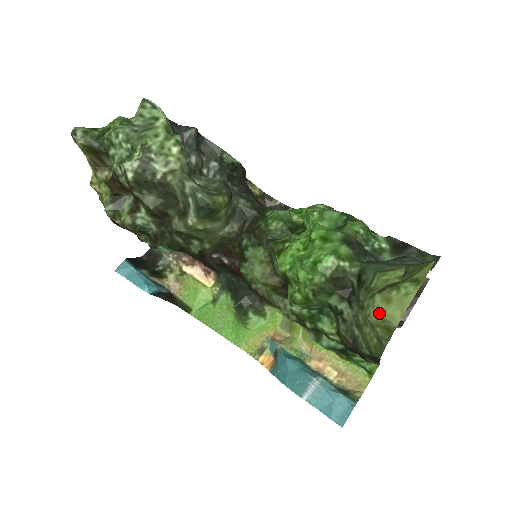
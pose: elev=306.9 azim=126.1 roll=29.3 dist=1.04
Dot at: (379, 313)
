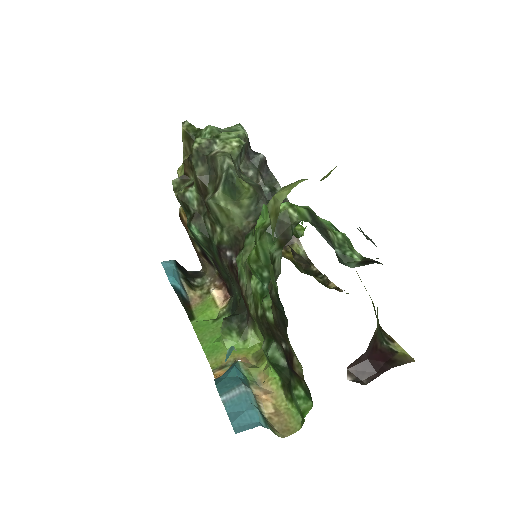
Dot at: (274, 195)
